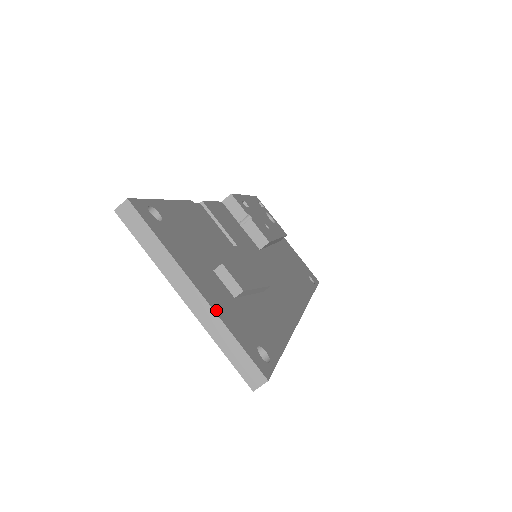
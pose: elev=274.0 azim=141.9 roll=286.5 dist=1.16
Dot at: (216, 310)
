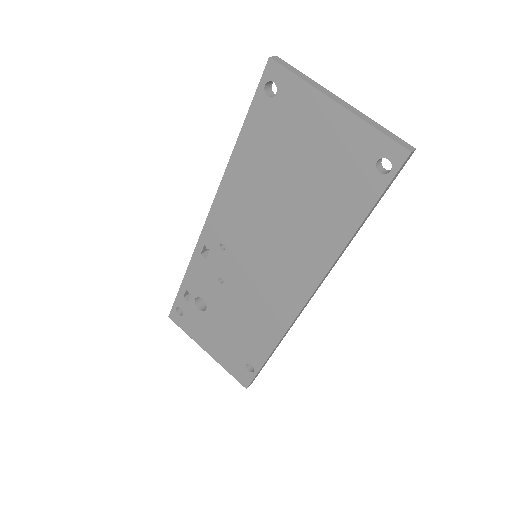
Dot at: occluded
